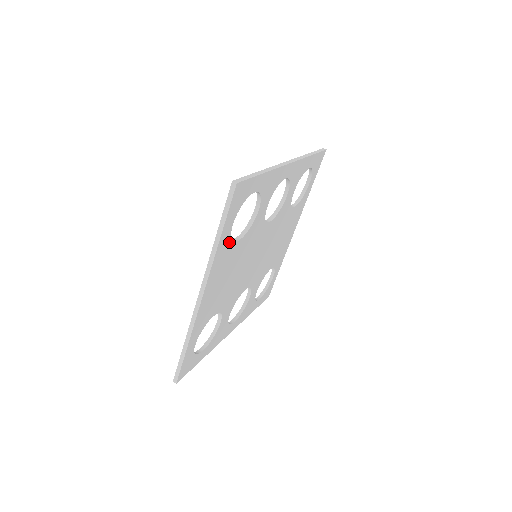
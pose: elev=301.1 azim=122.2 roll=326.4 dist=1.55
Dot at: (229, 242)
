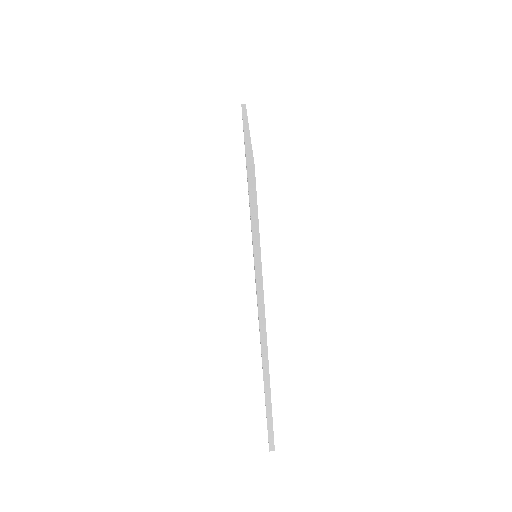
Dot at: occluded
